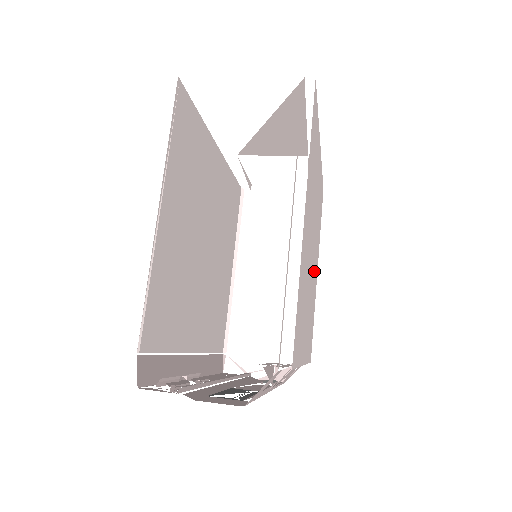
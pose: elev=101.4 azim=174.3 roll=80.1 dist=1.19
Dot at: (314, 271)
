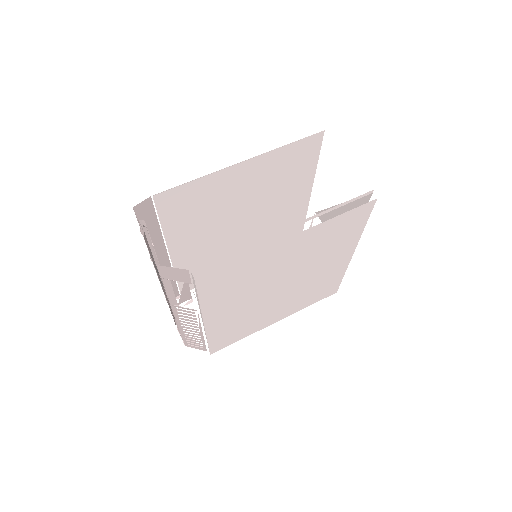
Dot at: (273, 308)
